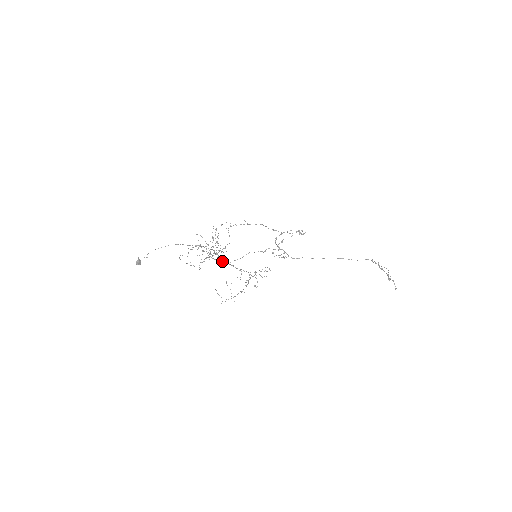
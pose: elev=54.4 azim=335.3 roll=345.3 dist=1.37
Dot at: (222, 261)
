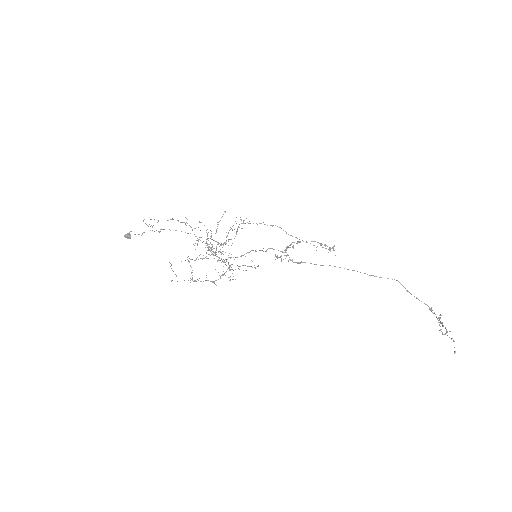
Dot at: (207, 247)
